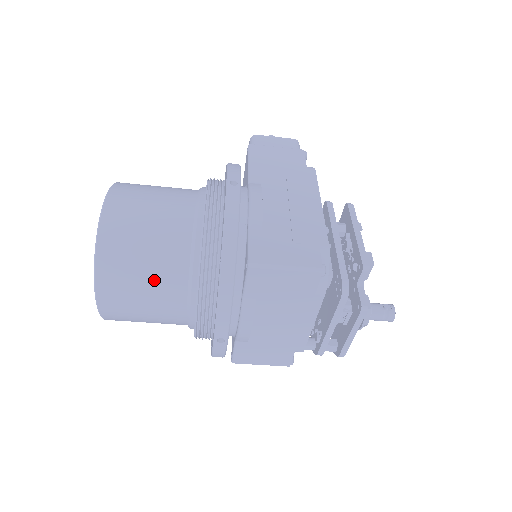
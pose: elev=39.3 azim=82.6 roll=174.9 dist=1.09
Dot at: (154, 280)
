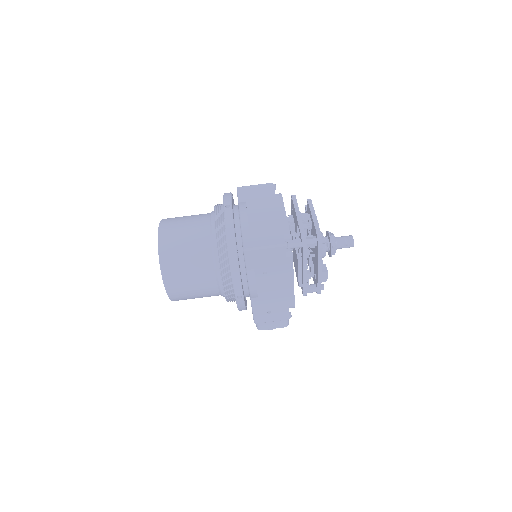
Dot at: (192, 216)
